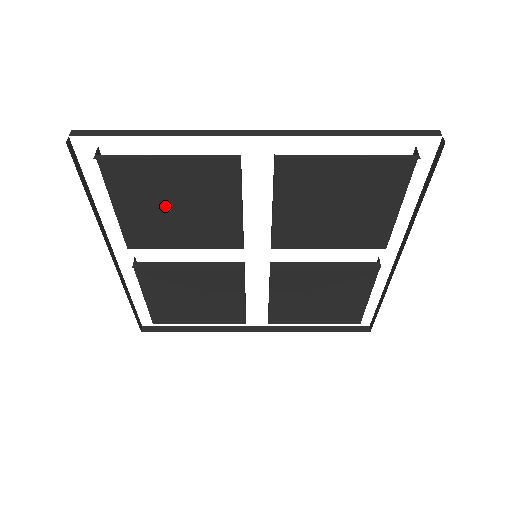
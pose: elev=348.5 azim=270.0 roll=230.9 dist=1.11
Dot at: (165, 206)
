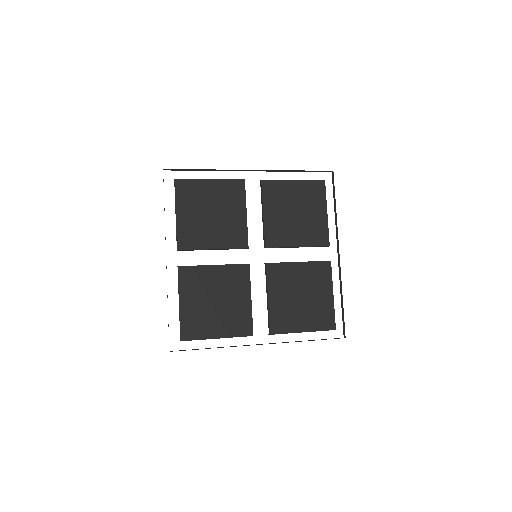
Dot at: (205, 213)
